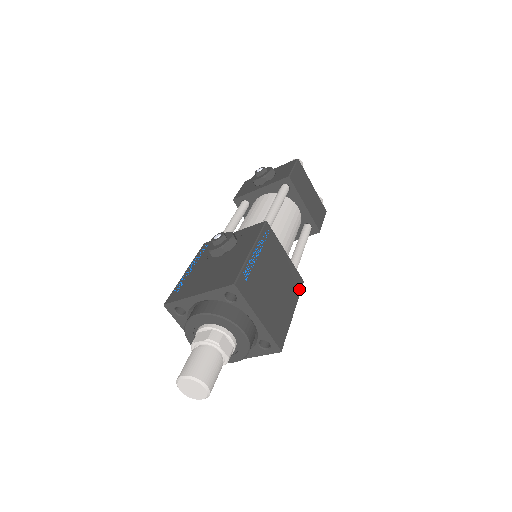
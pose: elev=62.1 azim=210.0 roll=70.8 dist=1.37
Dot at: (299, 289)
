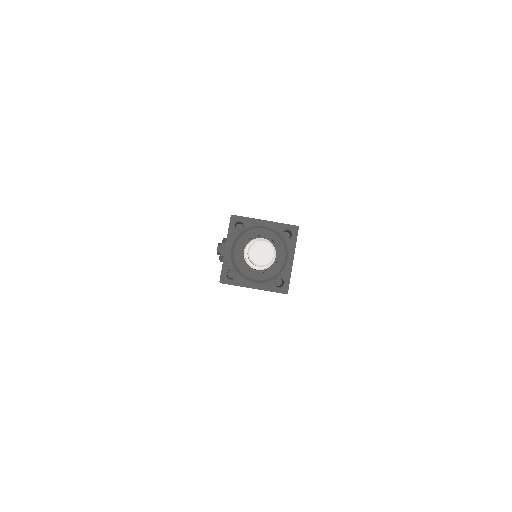
Dot at: occluded
